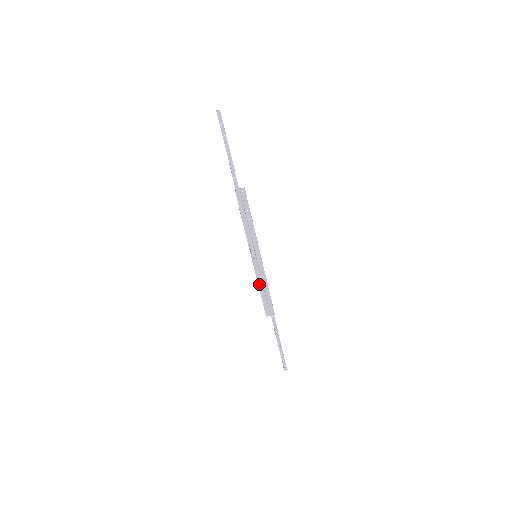
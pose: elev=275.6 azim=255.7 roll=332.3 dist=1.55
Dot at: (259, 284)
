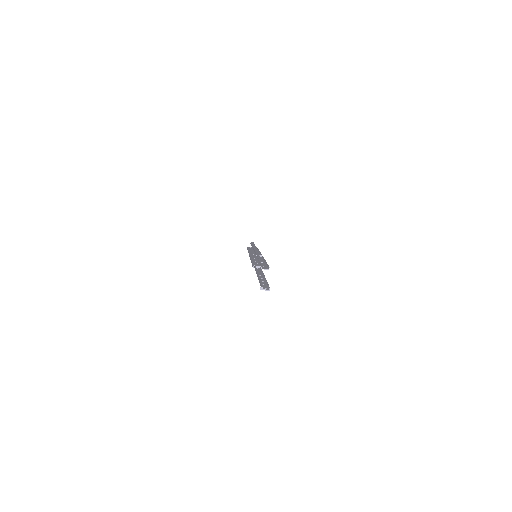
Dot at: occluded
